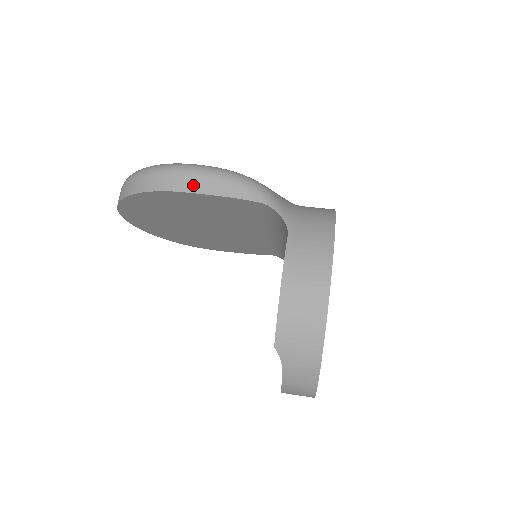
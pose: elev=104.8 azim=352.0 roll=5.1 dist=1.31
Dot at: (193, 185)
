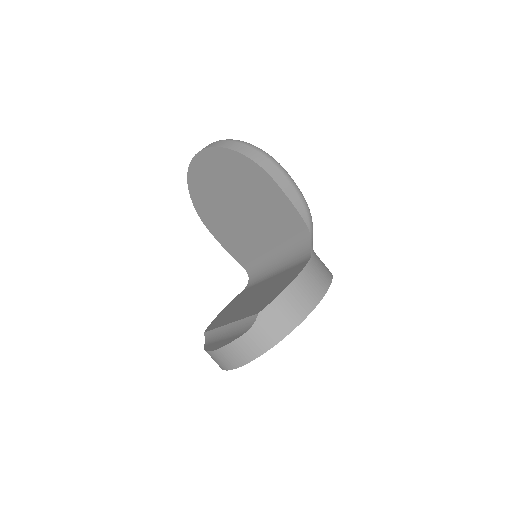
Dot at: (283, 183)
